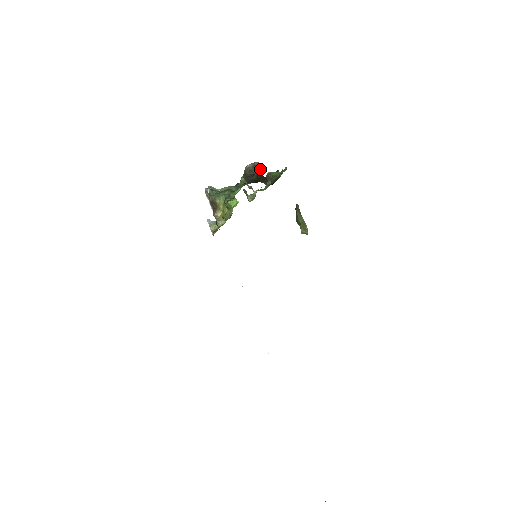
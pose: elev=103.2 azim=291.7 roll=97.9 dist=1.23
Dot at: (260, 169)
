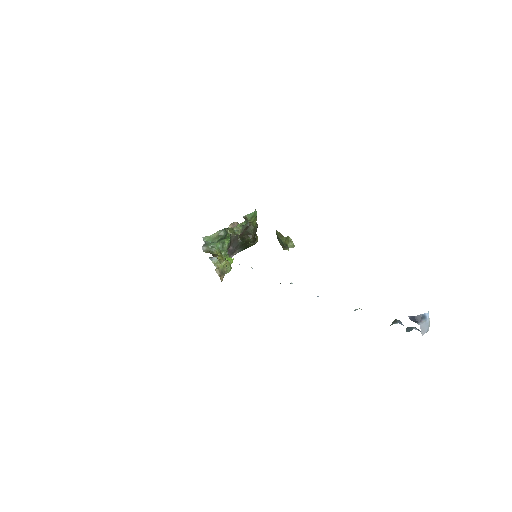
Dot at: occluded
